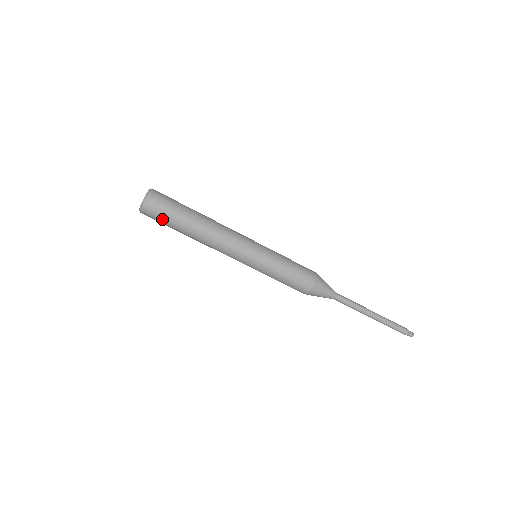
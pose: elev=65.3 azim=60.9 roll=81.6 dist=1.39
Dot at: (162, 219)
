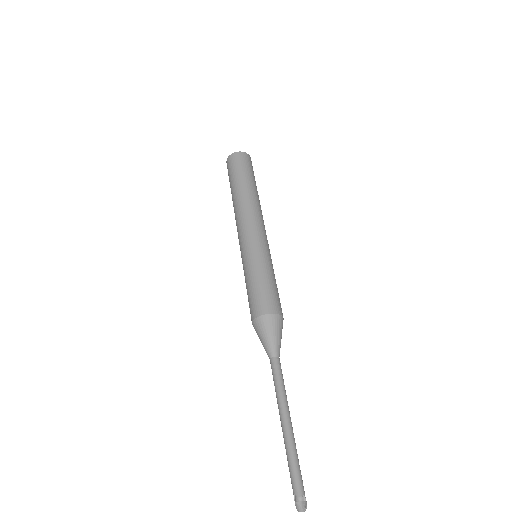
Dot at: (239, 167)
